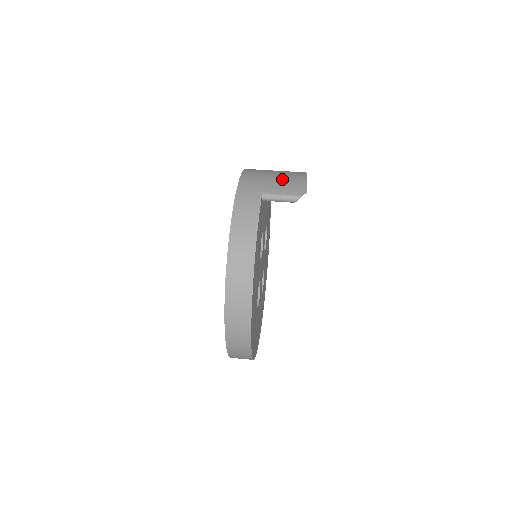
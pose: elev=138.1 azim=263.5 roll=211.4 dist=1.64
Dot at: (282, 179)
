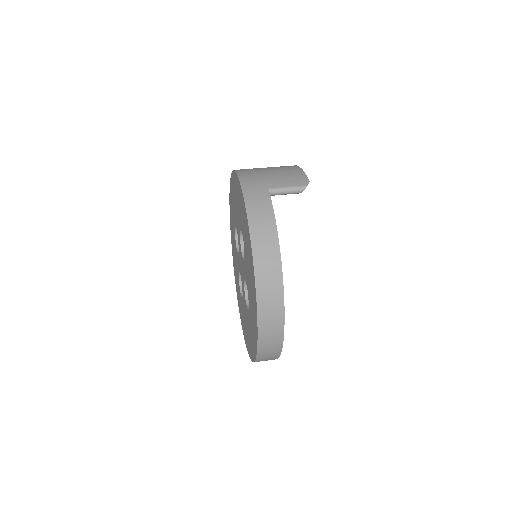
Dot at: (280, 173)
